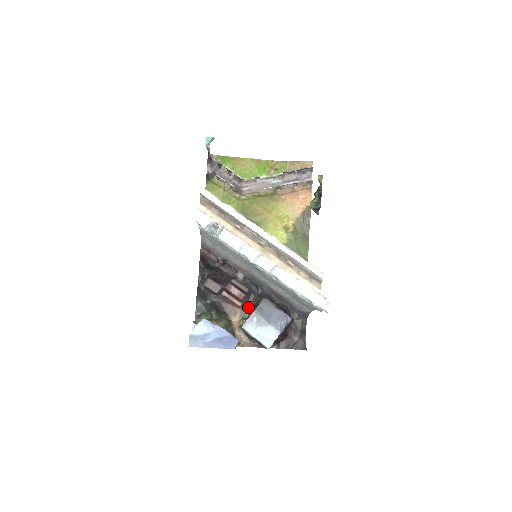
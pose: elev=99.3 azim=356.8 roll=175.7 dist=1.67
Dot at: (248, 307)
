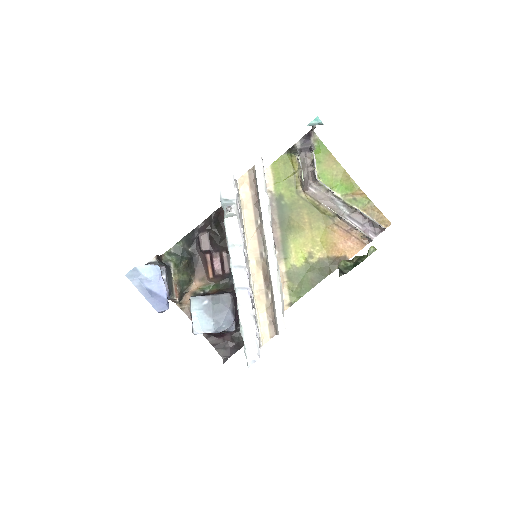
Dot at: (216, 285)
